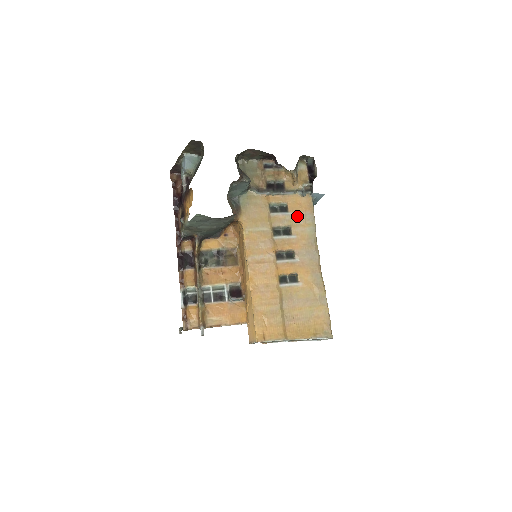
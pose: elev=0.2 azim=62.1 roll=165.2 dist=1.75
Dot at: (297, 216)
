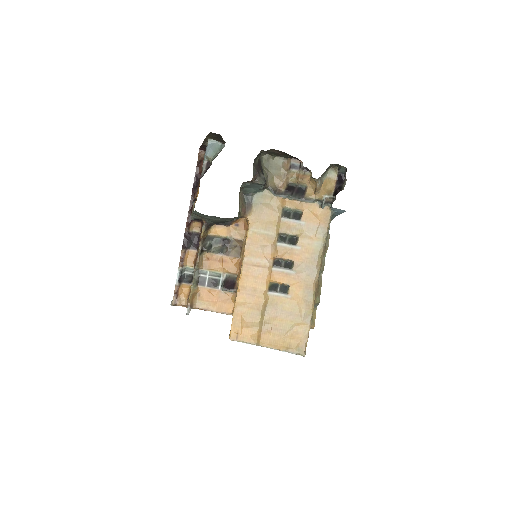
Dot at: (309, 227)
